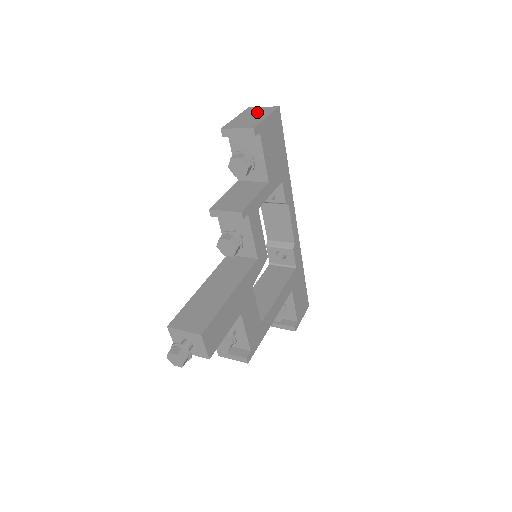
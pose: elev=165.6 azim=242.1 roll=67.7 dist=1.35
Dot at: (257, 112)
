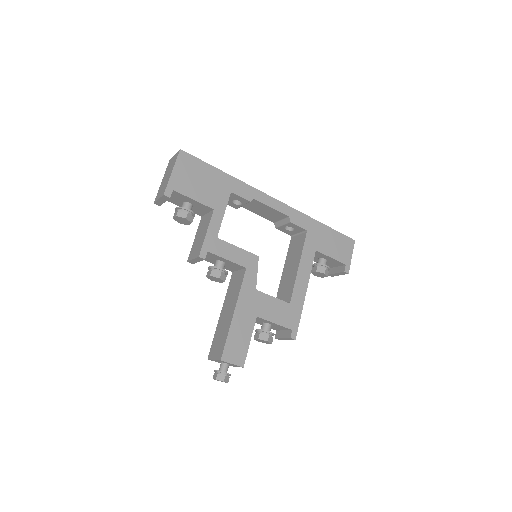
Dot at: (170, 166)
